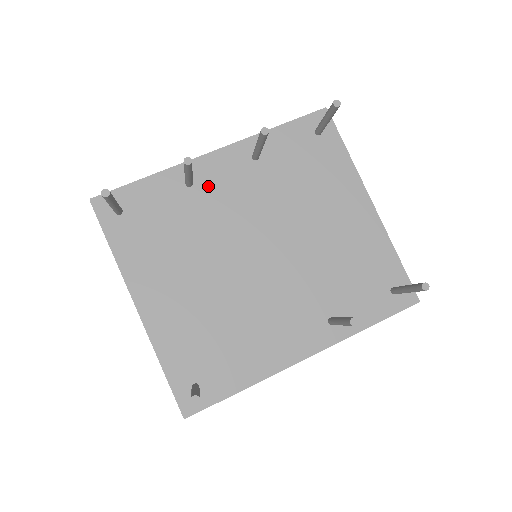
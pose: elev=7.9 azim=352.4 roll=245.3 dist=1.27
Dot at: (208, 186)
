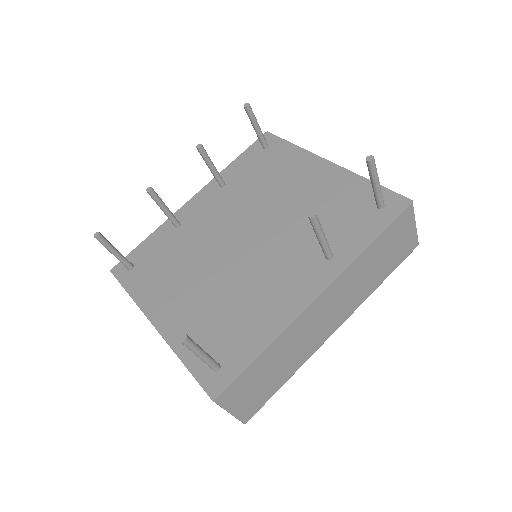
Dot at: (192, 220)
